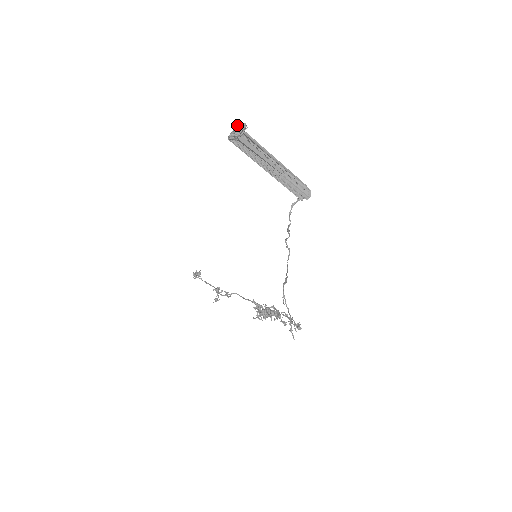
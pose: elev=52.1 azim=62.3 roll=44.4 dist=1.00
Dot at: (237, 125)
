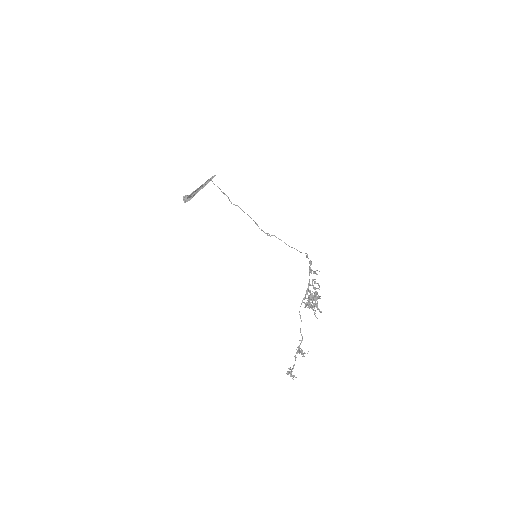
Dot at: (184, 197)
